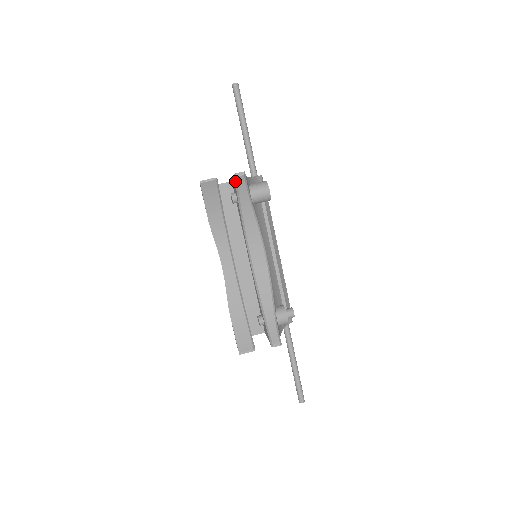
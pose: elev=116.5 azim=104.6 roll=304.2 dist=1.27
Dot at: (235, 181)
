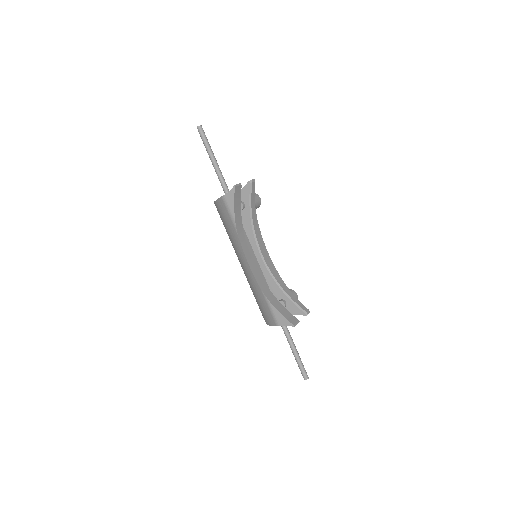
Dot at: (250, 187)
